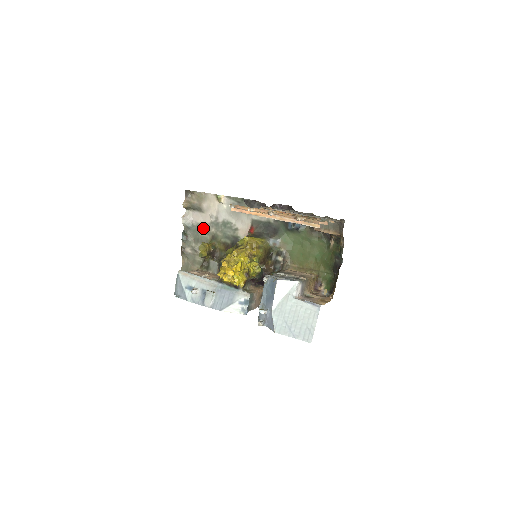
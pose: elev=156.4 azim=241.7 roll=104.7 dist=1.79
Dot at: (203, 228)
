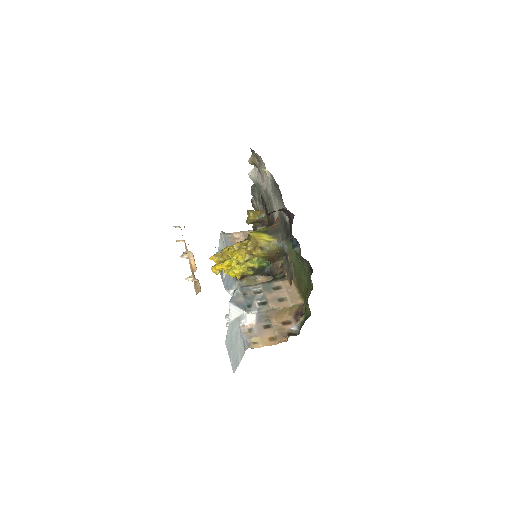
Dot at: (261, 191)
